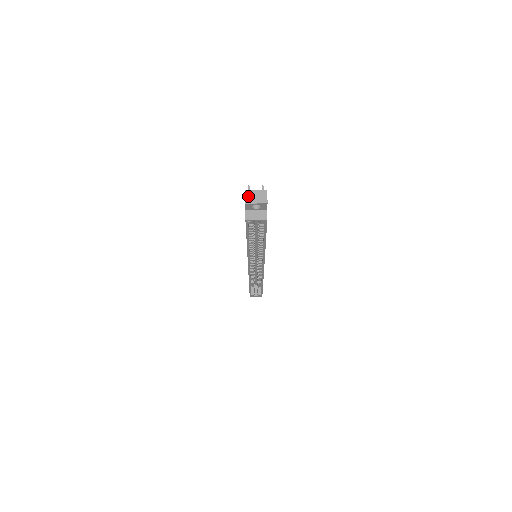
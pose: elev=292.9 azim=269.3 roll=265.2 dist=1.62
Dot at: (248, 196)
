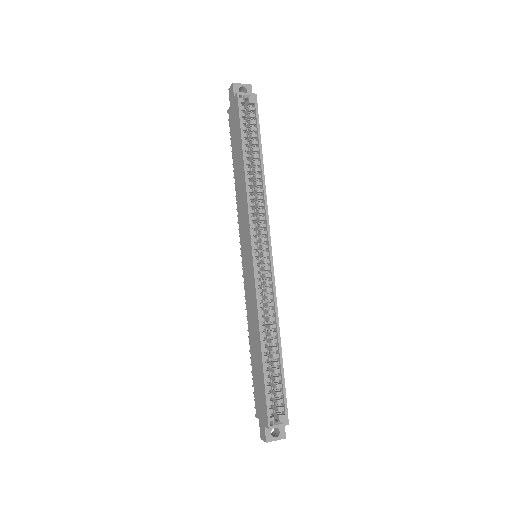
Dot at: occluded
